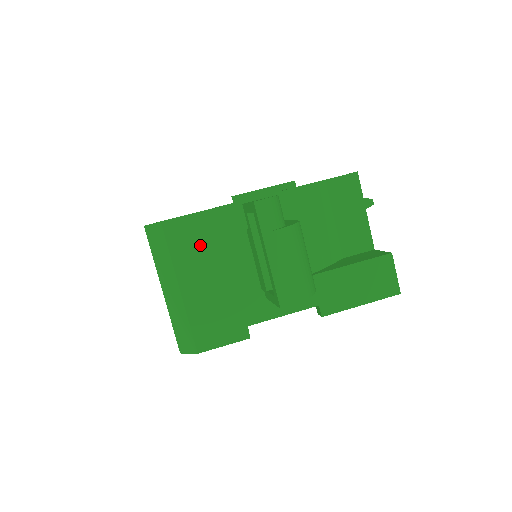
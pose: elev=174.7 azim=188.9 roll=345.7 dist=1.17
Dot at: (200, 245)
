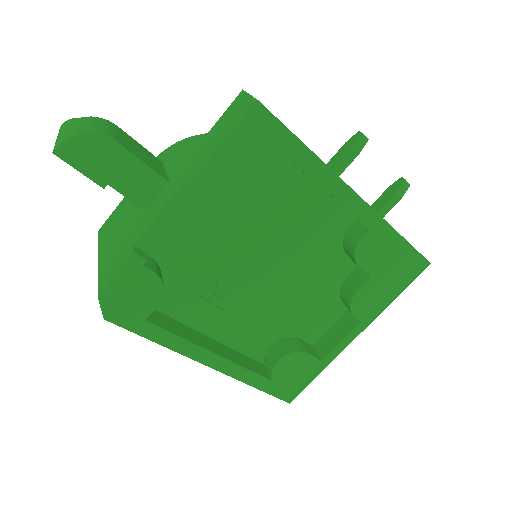
Dot at: (114, 223)
